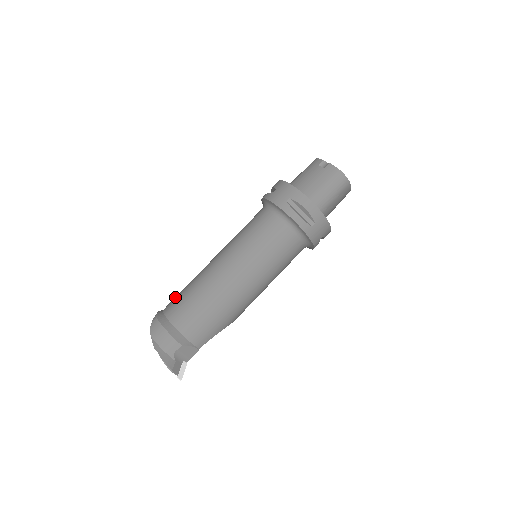
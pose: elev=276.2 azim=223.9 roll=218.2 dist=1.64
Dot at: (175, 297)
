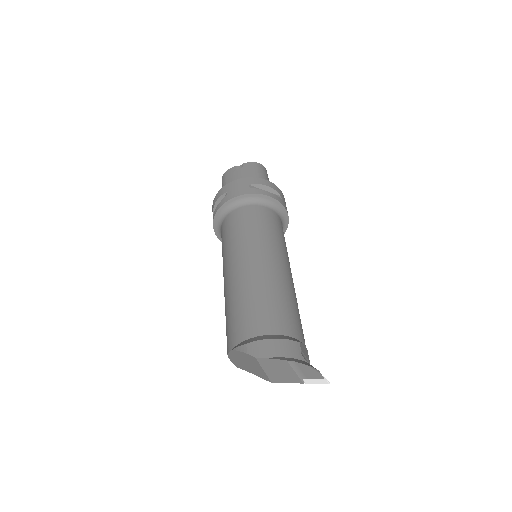
Dot at: (232, 327)
